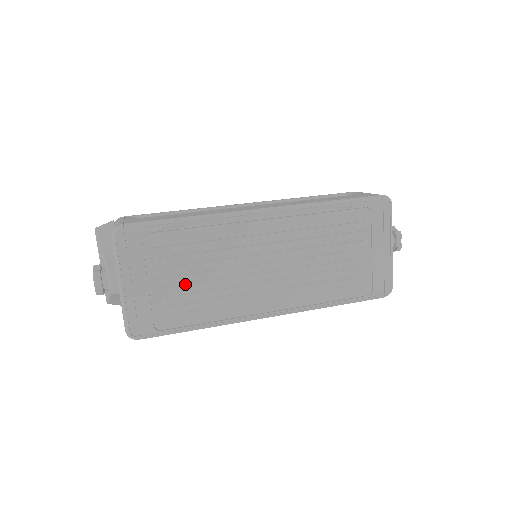
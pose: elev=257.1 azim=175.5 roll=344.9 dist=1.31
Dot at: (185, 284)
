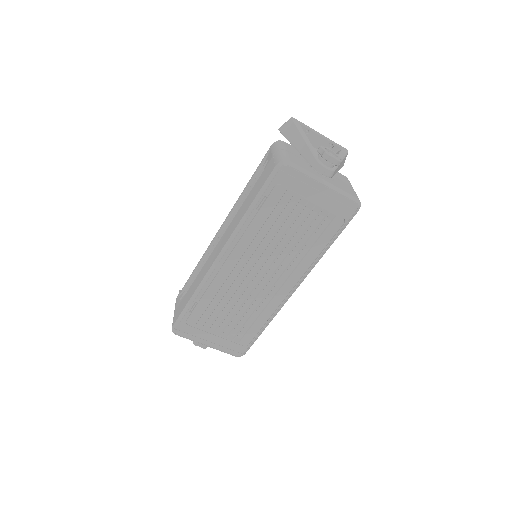
Dot at: (232, 320)
